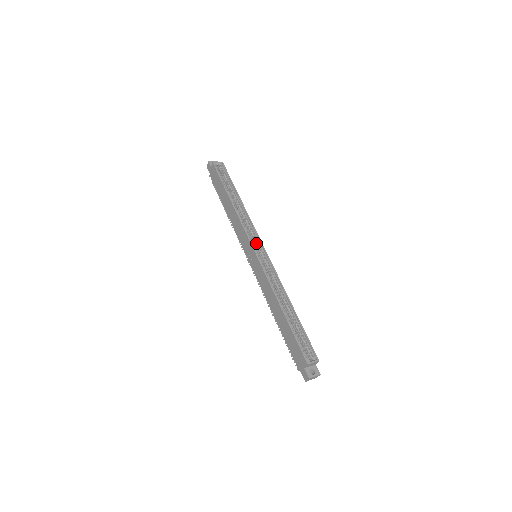
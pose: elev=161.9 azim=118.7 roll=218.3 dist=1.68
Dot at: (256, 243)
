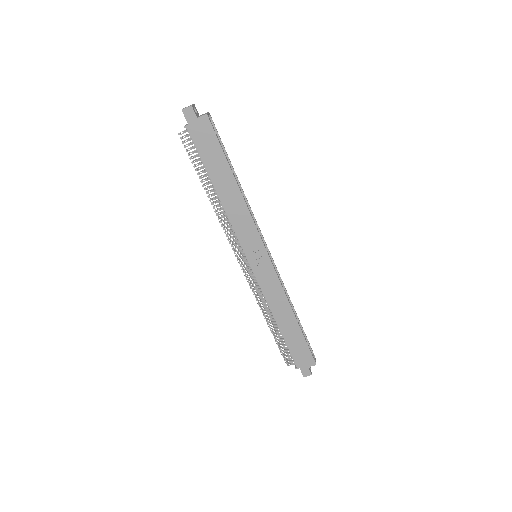
Dot at: occluded
